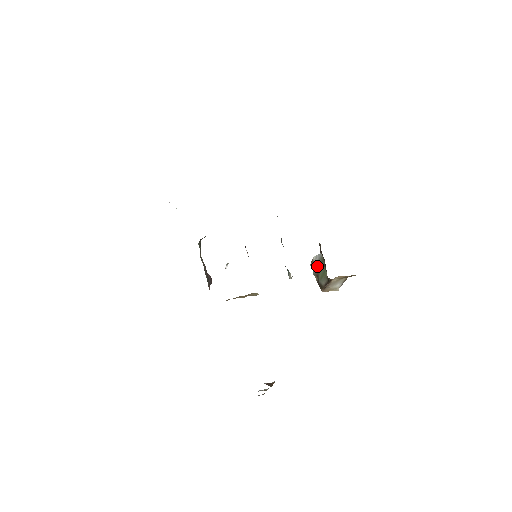
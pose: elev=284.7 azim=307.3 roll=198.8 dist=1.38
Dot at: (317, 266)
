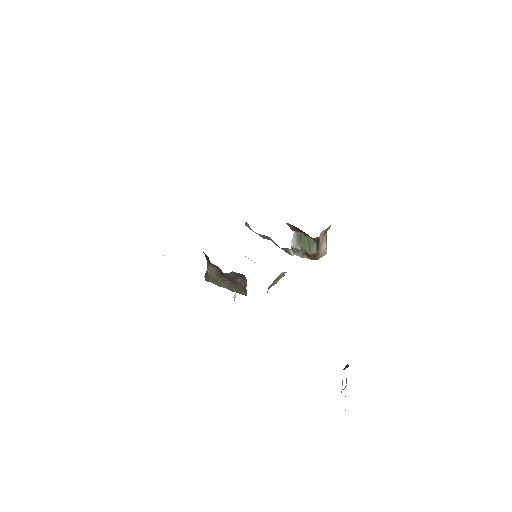
Dot at: (299, 245)
